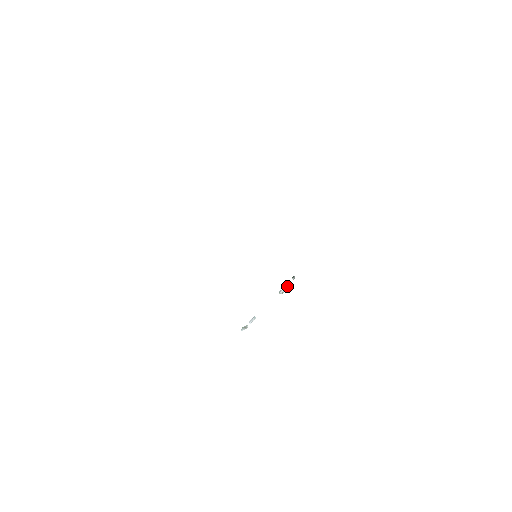
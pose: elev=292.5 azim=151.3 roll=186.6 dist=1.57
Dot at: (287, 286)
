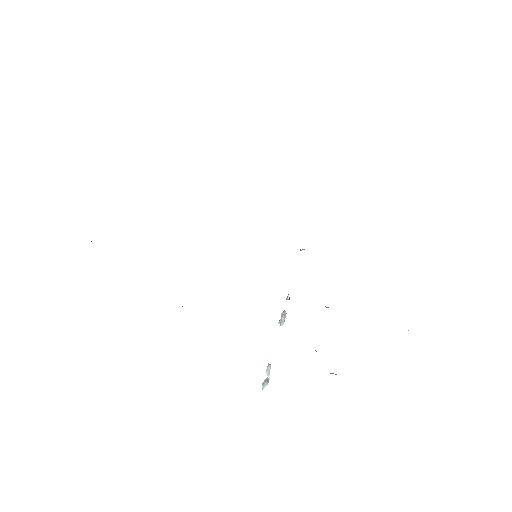
Dot at: (284, 312)
